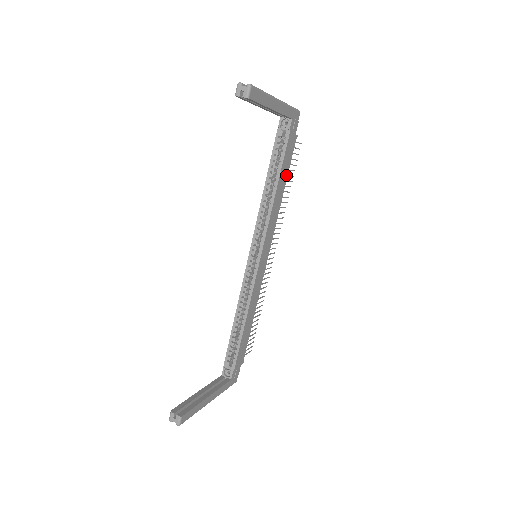
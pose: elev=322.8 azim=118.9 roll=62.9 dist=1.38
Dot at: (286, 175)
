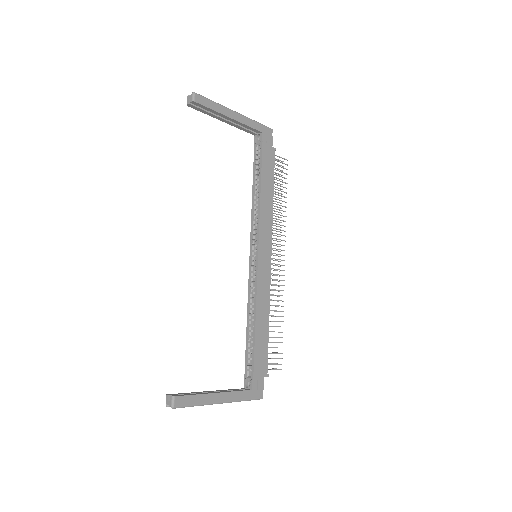
Dot at: (272, 181)
